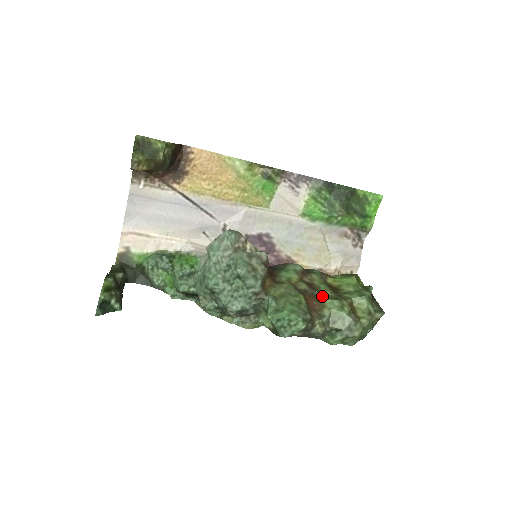
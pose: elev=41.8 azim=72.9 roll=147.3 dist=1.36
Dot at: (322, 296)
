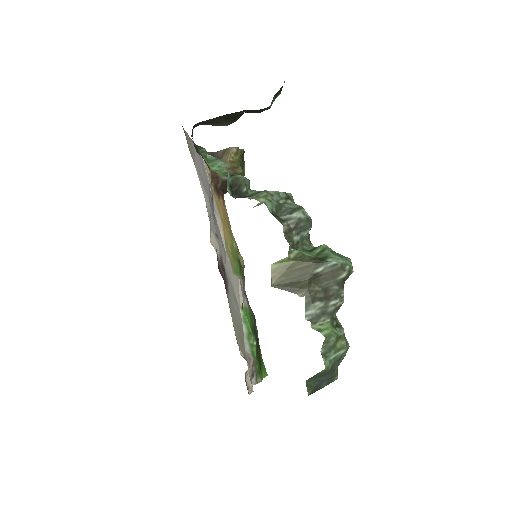
Dot at: occluded
